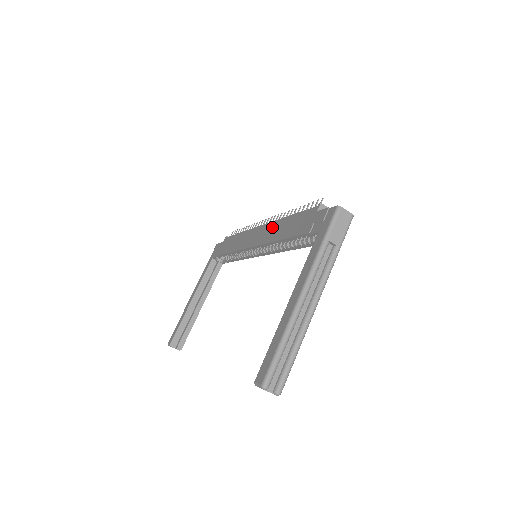
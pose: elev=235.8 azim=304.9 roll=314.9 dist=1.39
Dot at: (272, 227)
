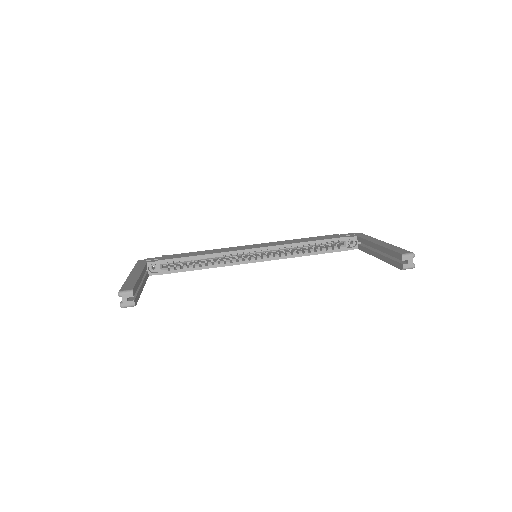
Dot at: (278, 242)
